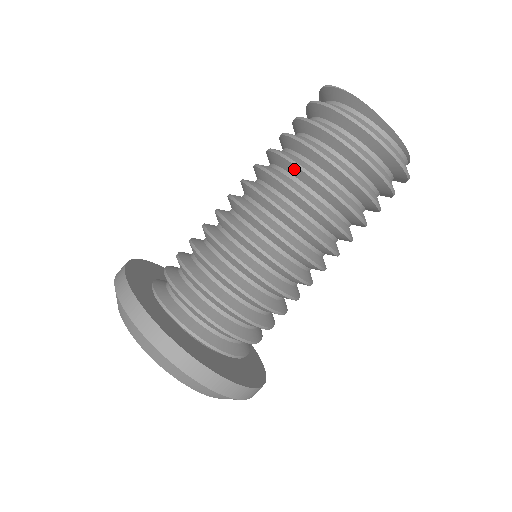
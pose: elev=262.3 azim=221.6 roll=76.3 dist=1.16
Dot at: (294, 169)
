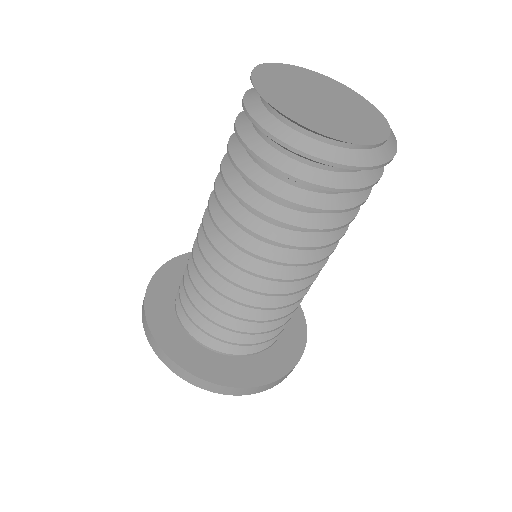
Dot at: (235, 196)
